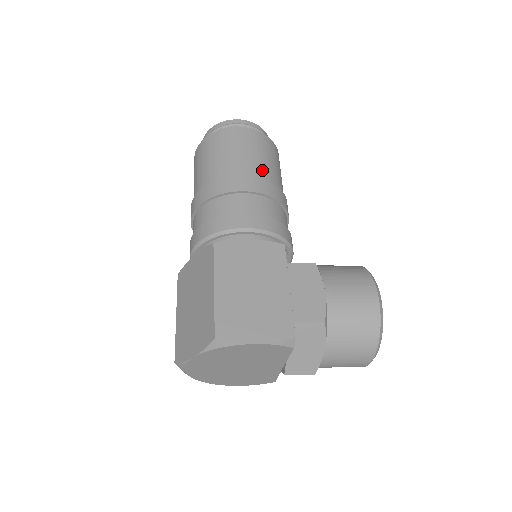
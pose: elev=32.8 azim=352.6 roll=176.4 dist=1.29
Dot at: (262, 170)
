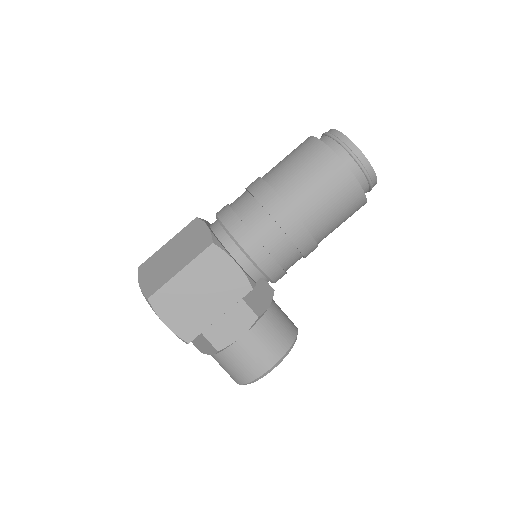
Dot at: (317, 218)
